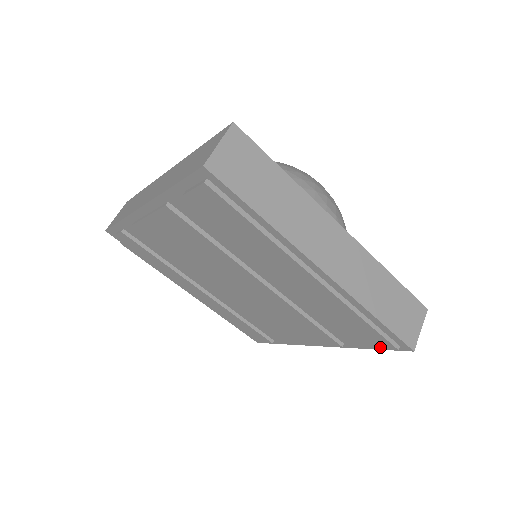
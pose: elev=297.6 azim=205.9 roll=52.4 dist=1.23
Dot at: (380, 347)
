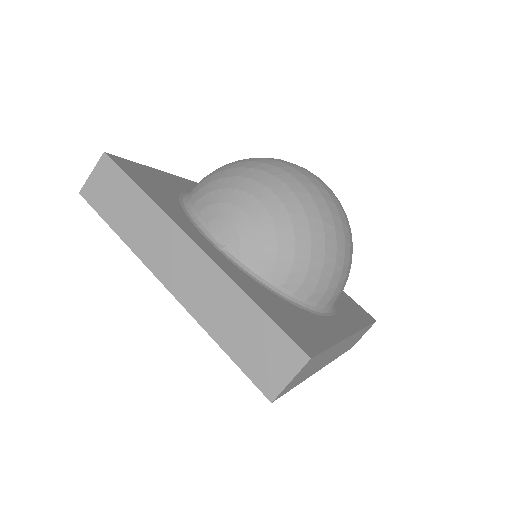
Dot at: occluded
